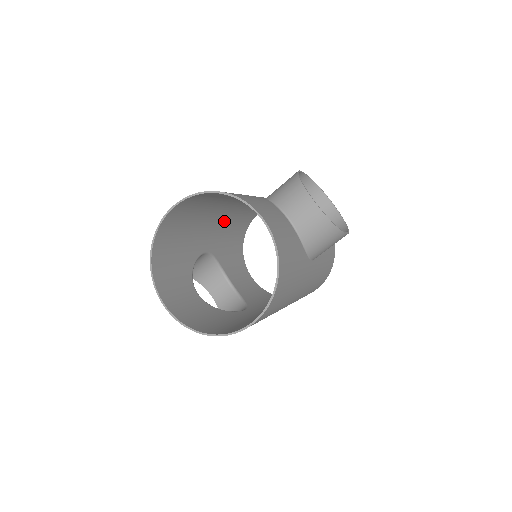
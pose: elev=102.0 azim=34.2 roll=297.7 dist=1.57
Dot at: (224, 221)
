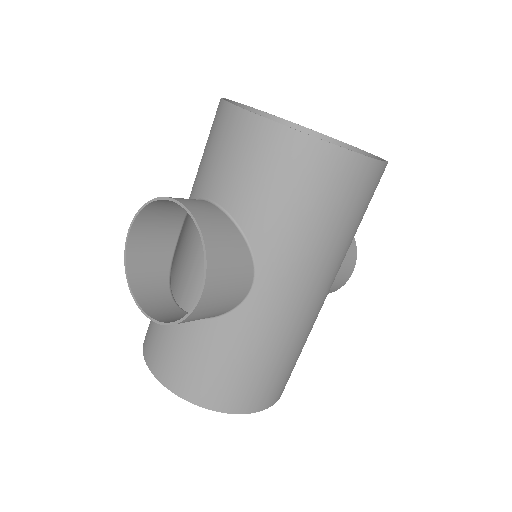
Dot at: (186, 247)
